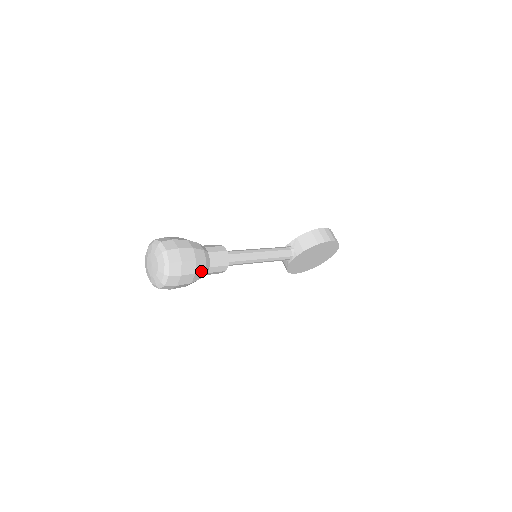
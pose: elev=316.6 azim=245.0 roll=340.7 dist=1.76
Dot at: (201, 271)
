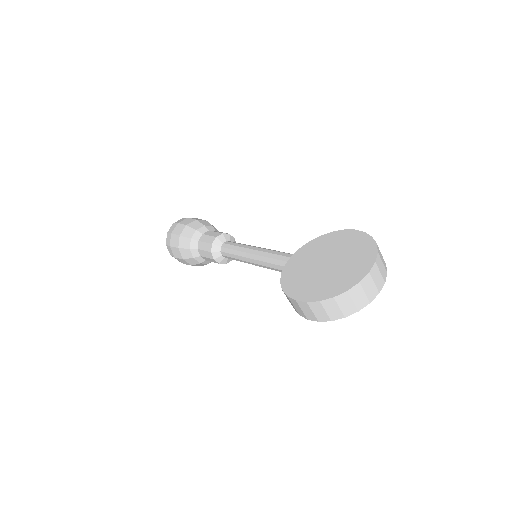
Dot at: (201, 223)
